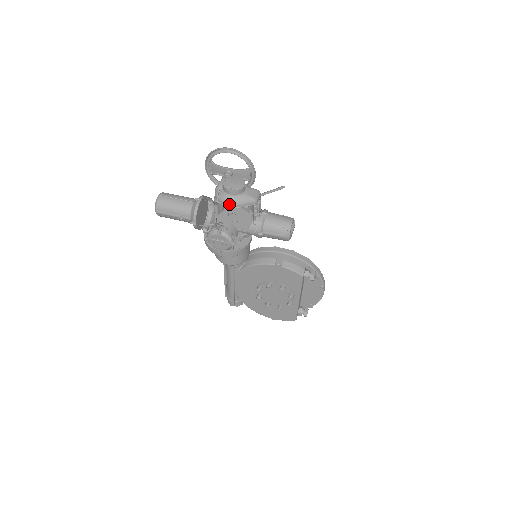
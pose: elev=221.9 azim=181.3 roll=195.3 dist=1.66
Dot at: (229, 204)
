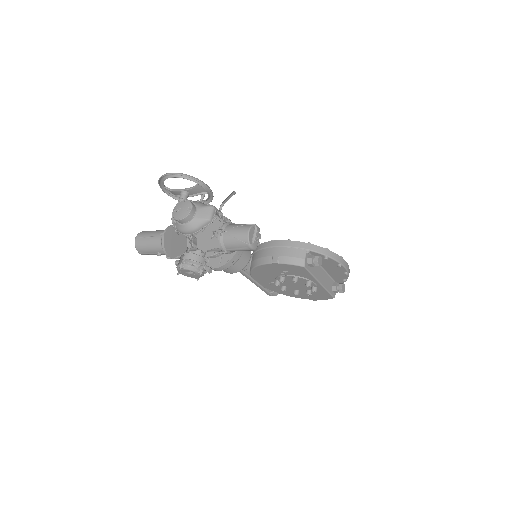
Dot at: (186, 233)
